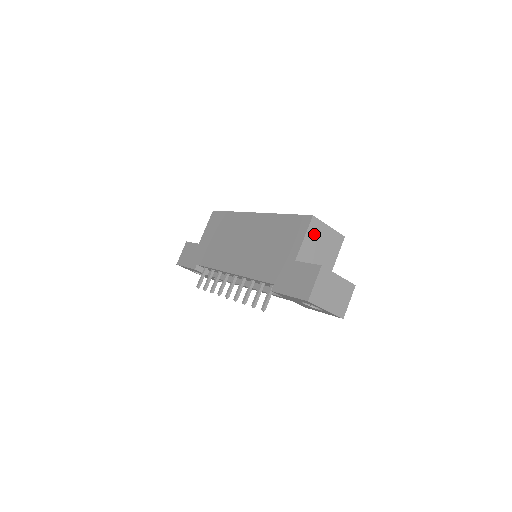
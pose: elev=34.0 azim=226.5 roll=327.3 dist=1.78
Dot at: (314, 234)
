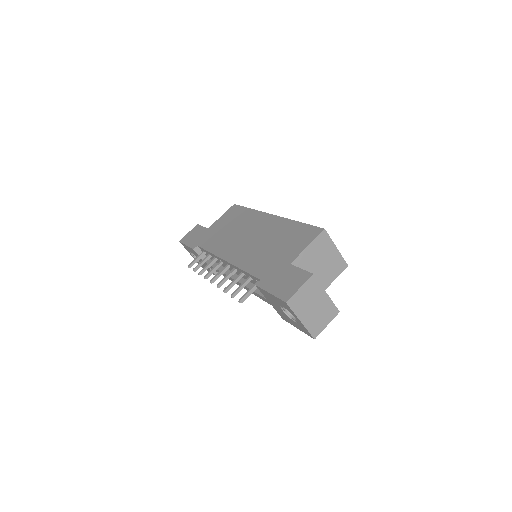
Dot at: (319, 247)
